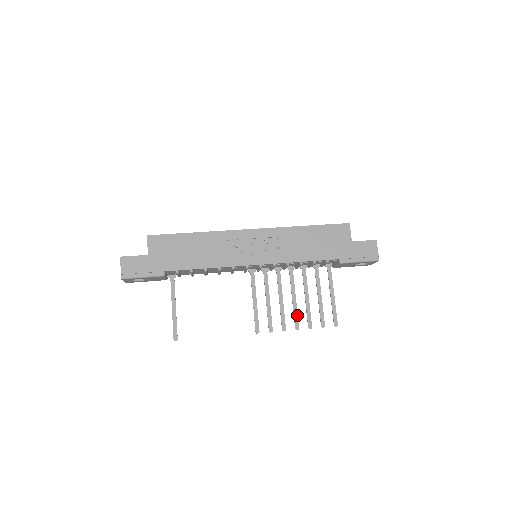
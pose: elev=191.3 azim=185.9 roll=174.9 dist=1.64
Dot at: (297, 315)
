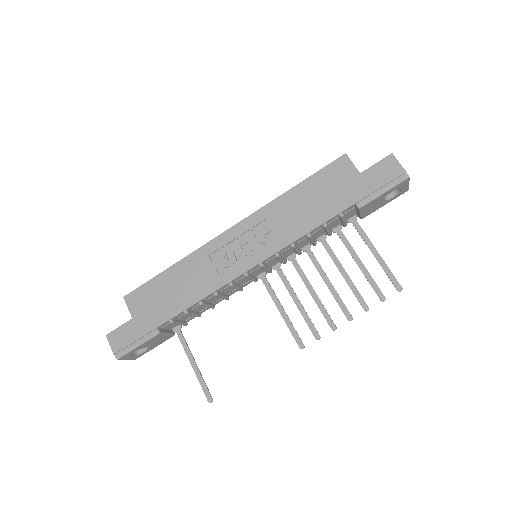
Dot at: (342, 302)
